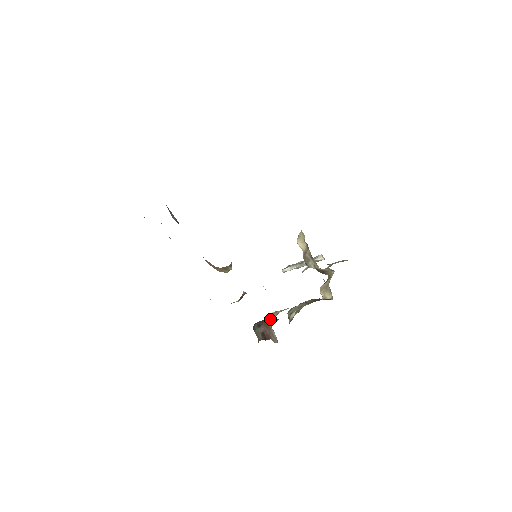
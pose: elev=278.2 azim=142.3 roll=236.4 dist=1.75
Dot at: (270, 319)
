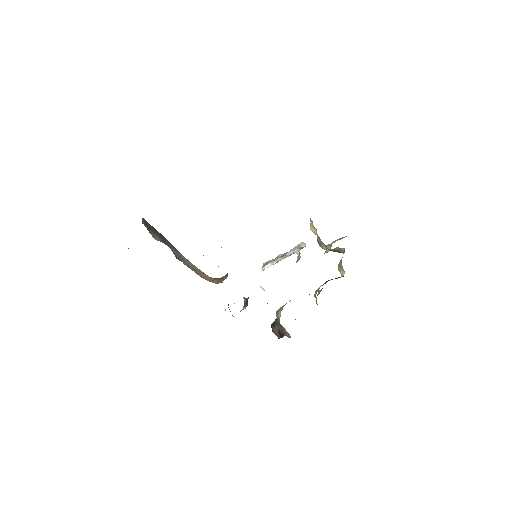
Dot at: (277, 316)
